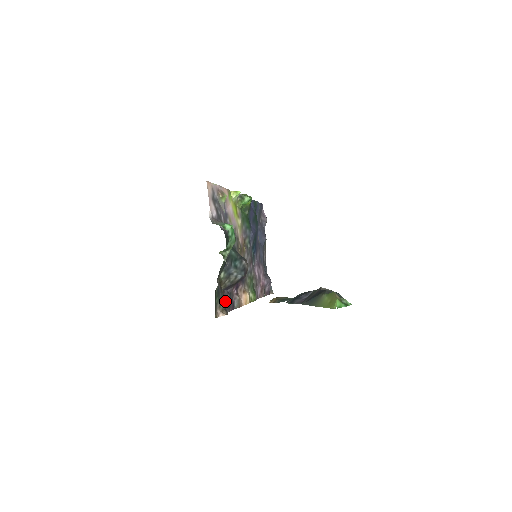
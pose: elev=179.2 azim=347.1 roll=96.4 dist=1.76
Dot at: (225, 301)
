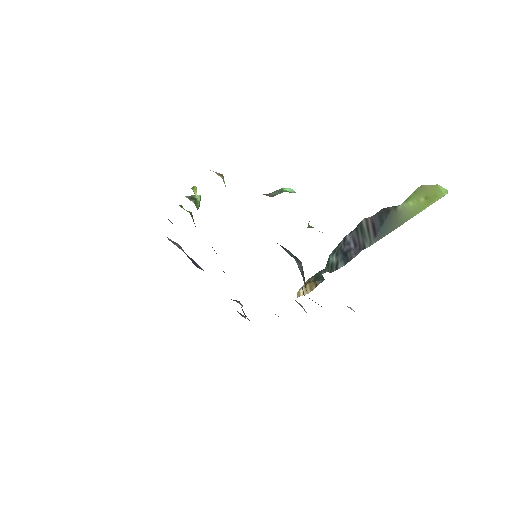
Dot at: (318, 304)
